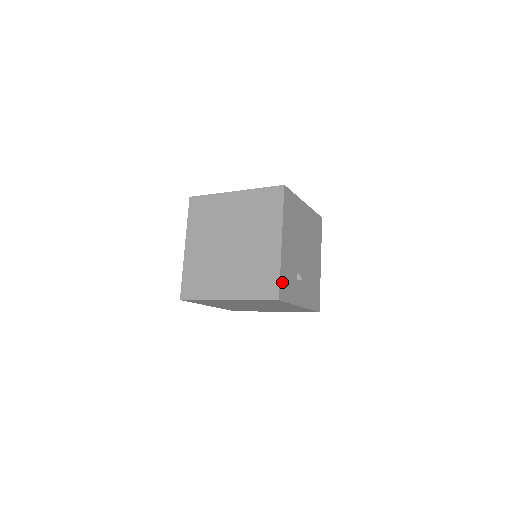
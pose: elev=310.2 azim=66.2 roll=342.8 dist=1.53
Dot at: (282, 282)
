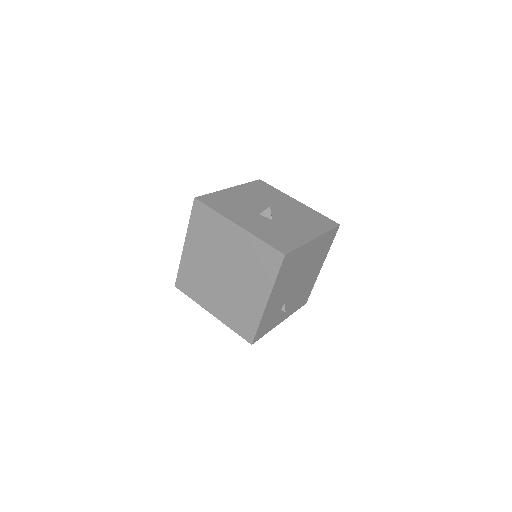
Dot at: (259, 329)
